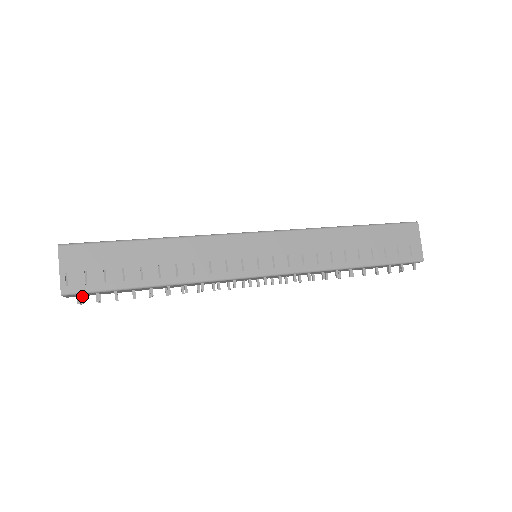
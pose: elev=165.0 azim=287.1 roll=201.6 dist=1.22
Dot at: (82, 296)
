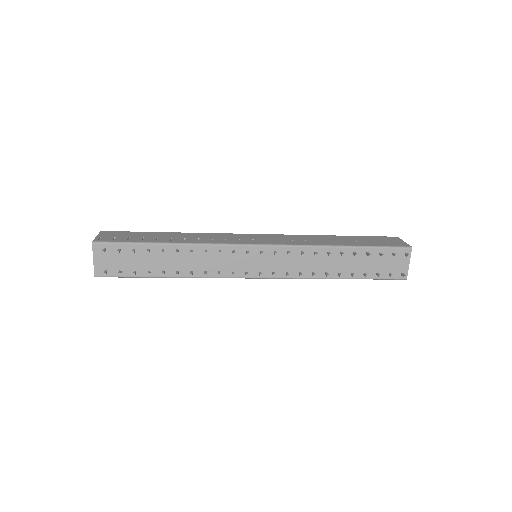
Dot at: (107, 270)
